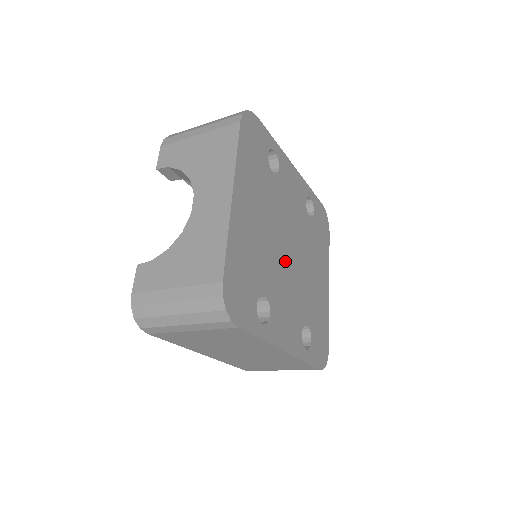
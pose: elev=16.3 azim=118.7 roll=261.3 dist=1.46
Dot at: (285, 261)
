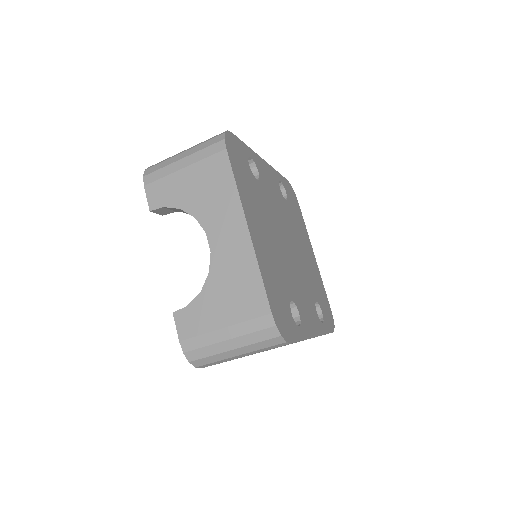
Dot at: (289, 257)
